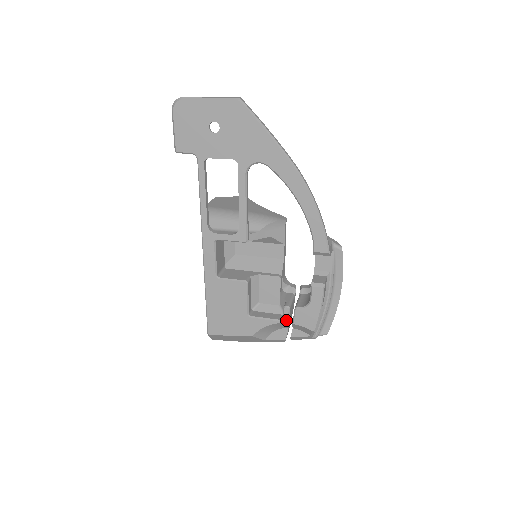
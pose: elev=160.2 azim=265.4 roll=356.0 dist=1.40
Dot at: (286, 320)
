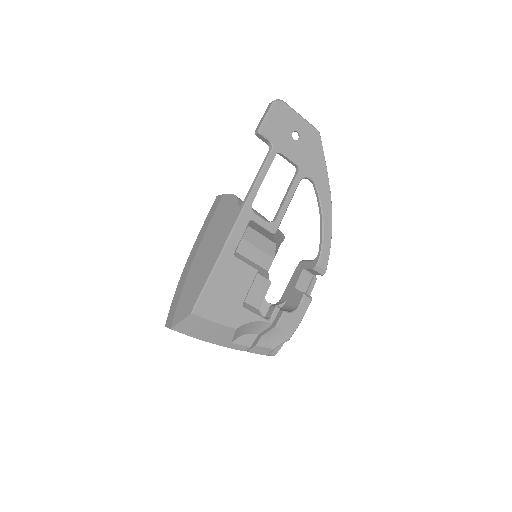
Dot at: (273, 320)
